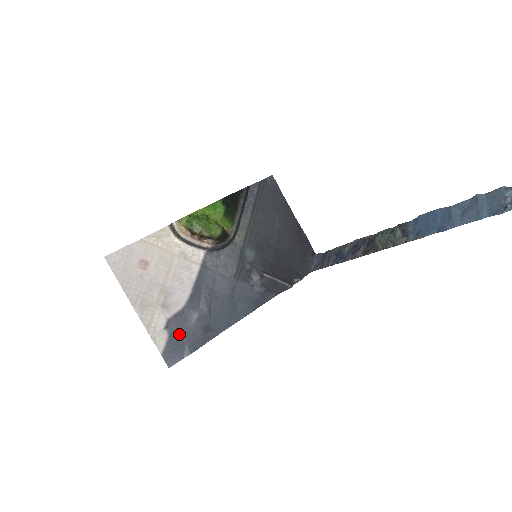
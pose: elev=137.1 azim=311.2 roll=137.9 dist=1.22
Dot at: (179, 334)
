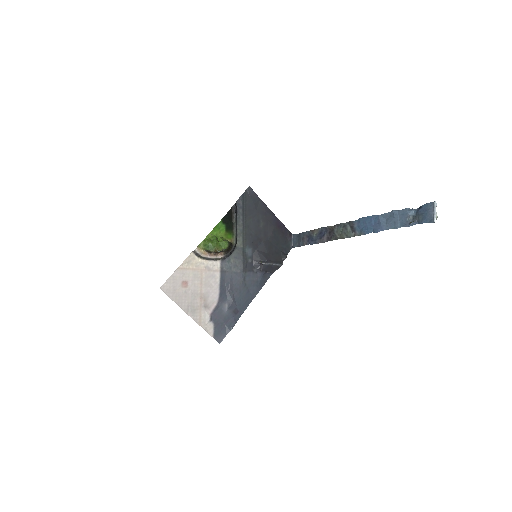
Dot at: (220, 321)
